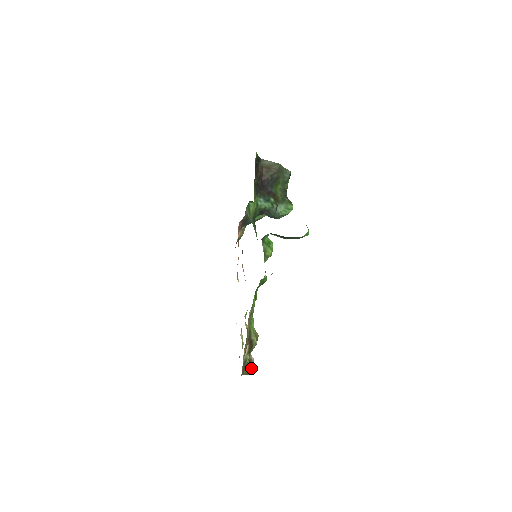
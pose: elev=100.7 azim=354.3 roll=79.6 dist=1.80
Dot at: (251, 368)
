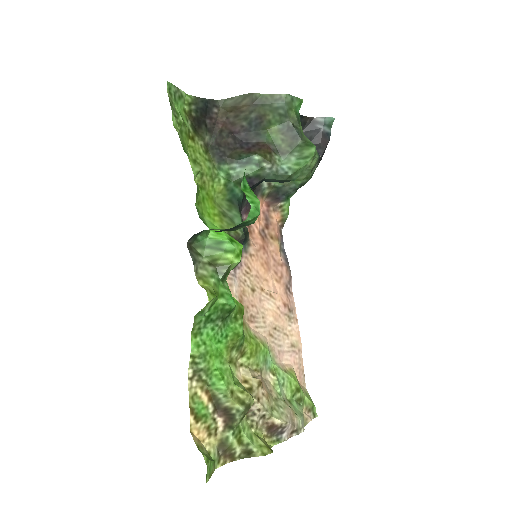
Dot at: (256, 445)
